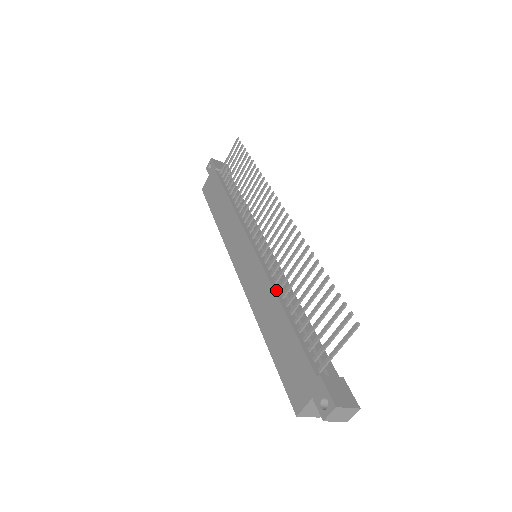
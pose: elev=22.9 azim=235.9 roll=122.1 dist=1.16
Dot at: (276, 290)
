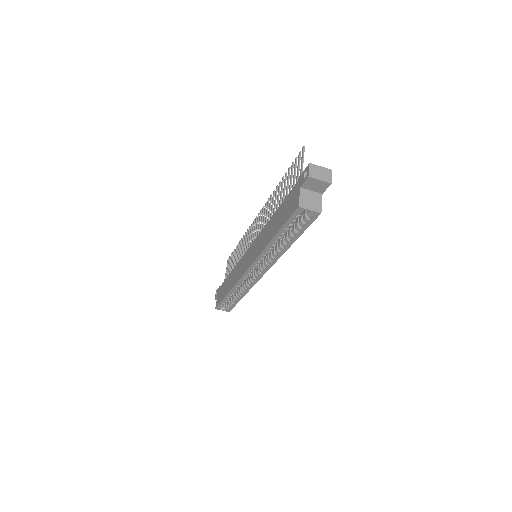
Dot at: occluded
